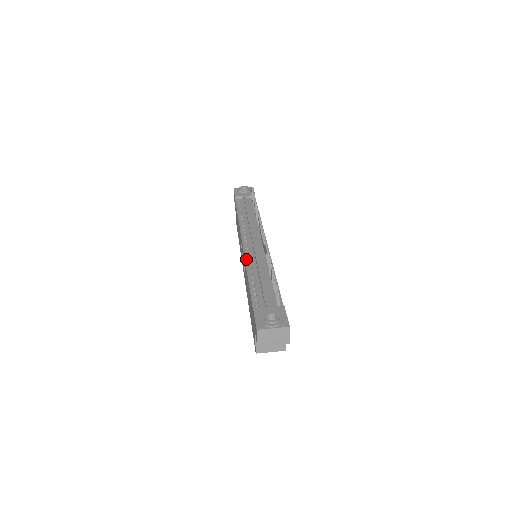
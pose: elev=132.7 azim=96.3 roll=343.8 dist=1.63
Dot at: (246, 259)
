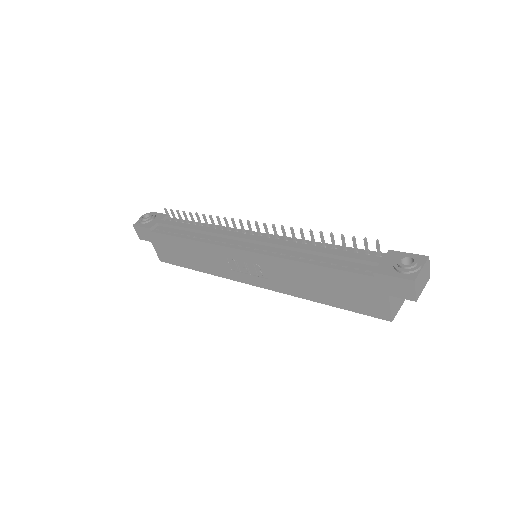
Dot at: (273, 255)
